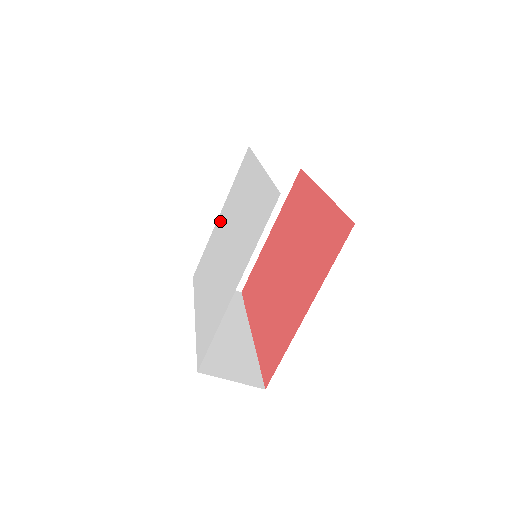
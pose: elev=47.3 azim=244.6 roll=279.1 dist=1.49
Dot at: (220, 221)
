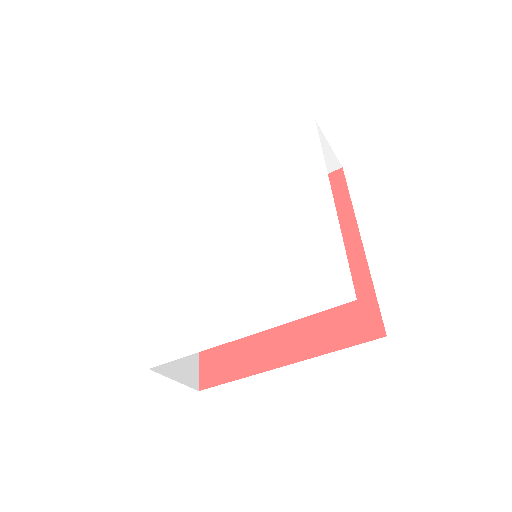
Dot at: (232, 177)
